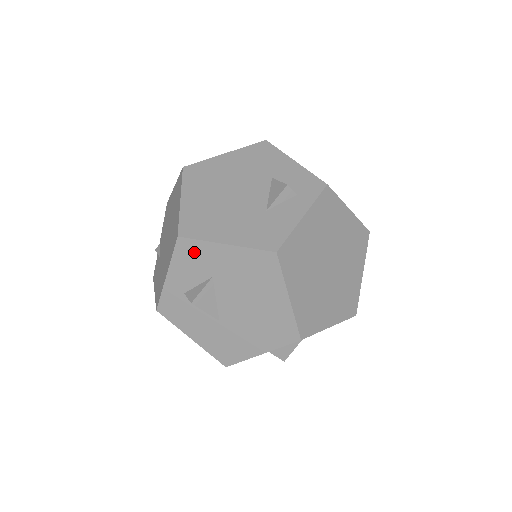
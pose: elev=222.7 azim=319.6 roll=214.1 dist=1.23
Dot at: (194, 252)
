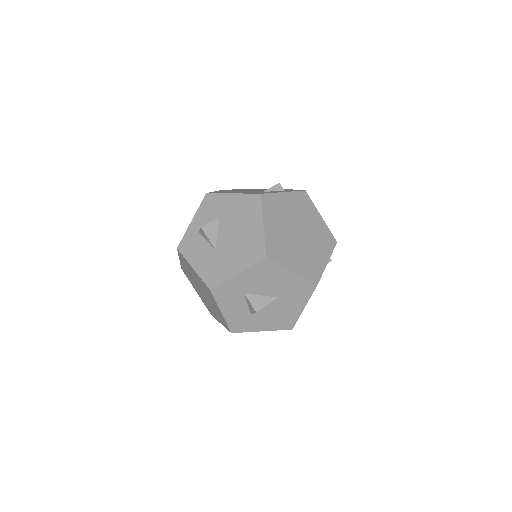
Dot at: (213, 202)
